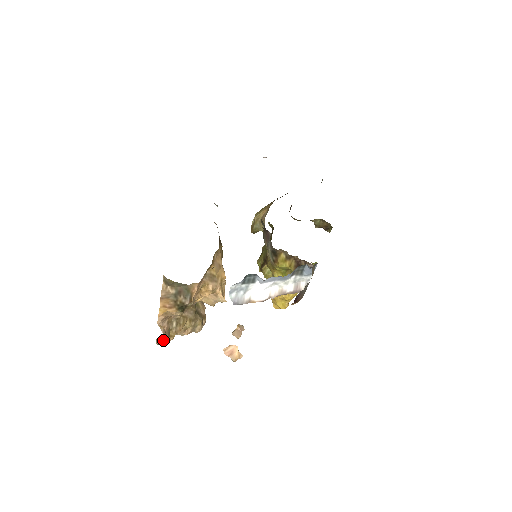
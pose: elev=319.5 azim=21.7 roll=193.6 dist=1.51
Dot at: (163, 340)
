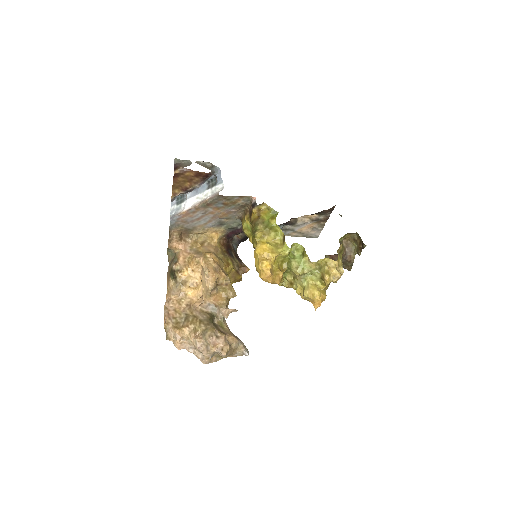
Dot at: (169, 330)
